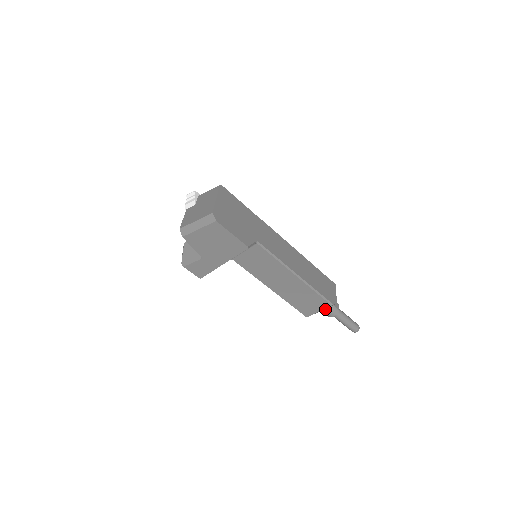
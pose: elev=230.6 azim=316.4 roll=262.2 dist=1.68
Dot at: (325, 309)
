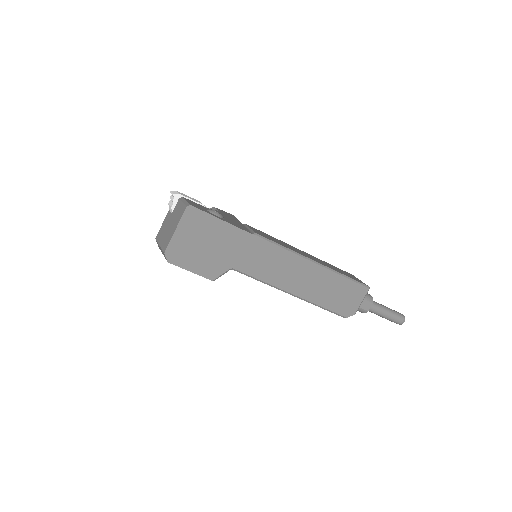
Dot at: occluded
